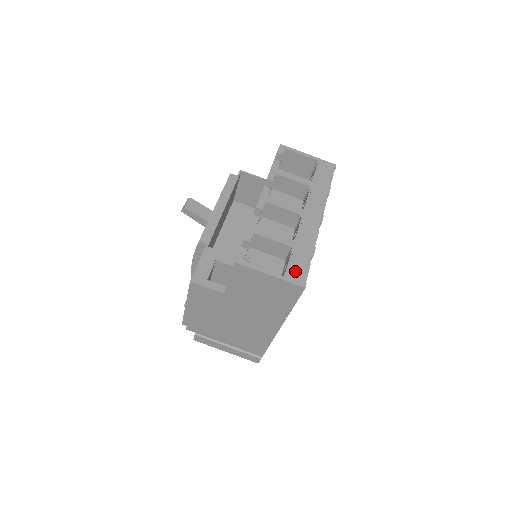
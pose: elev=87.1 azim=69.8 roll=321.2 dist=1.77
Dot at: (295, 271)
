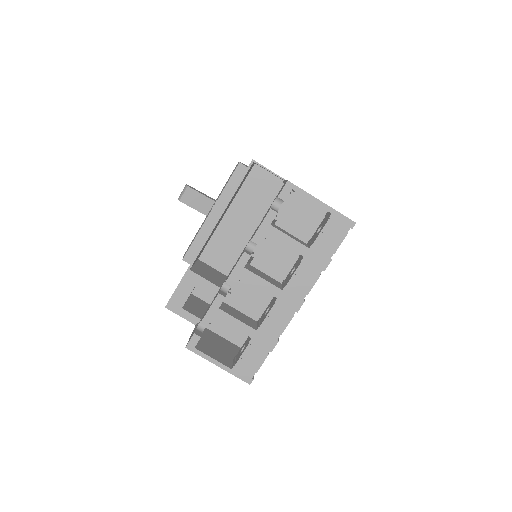
Dot at: (245, 366)
